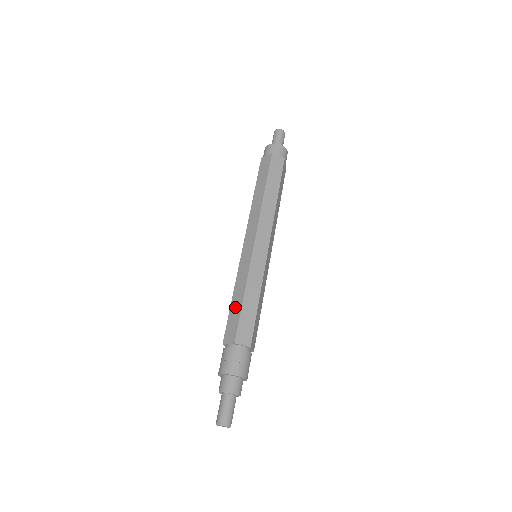
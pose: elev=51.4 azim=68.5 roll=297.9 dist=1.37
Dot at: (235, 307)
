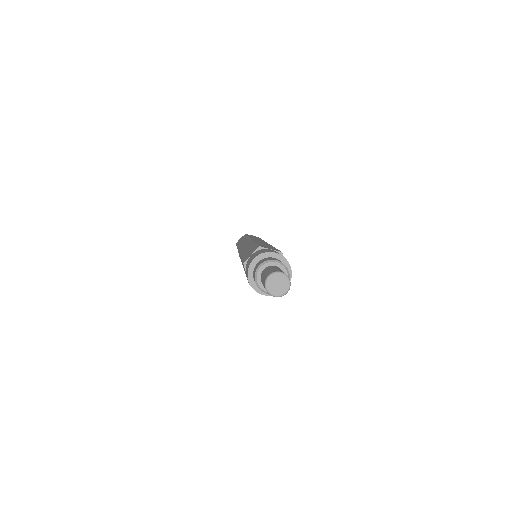
Dot at: (266, 245)
